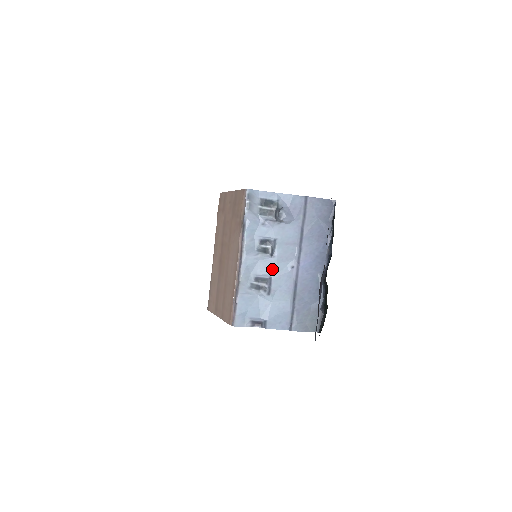
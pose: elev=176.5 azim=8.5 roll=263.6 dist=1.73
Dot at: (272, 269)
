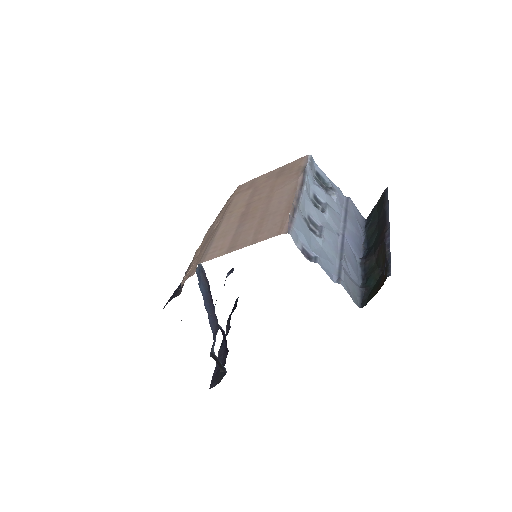
Dot at: (323, 221)
